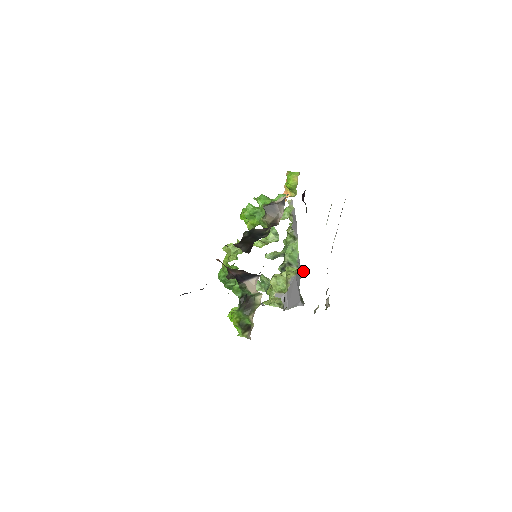
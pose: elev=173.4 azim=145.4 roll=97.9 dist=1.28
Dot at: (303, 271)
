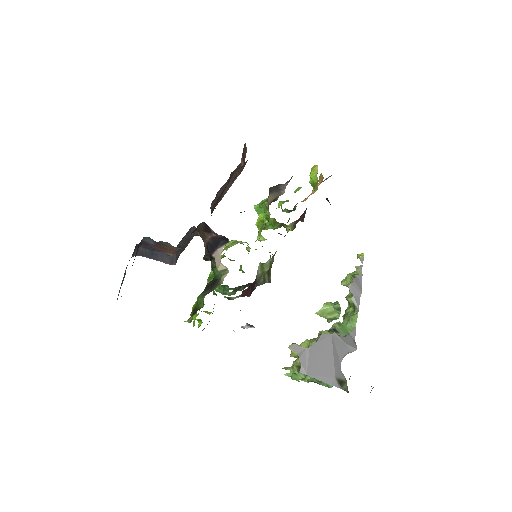
Dot at: (355, 348)
